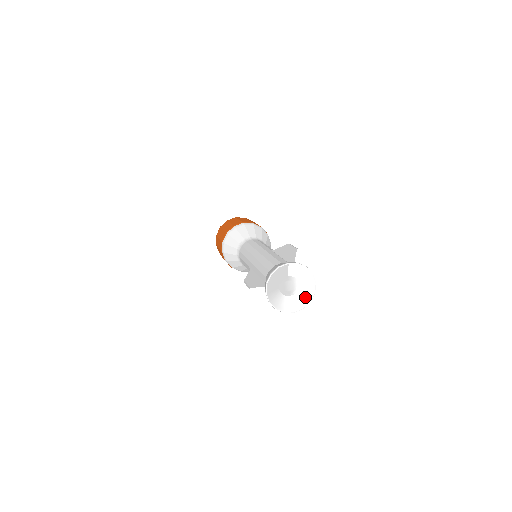
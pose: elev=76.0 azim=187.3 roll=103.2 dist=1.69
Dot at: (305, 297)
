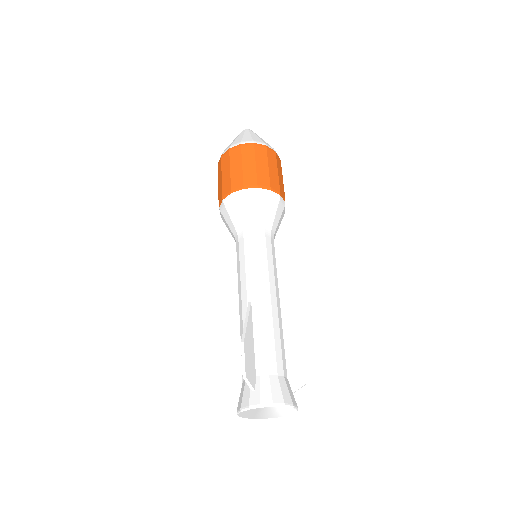
Dot at: occluded
